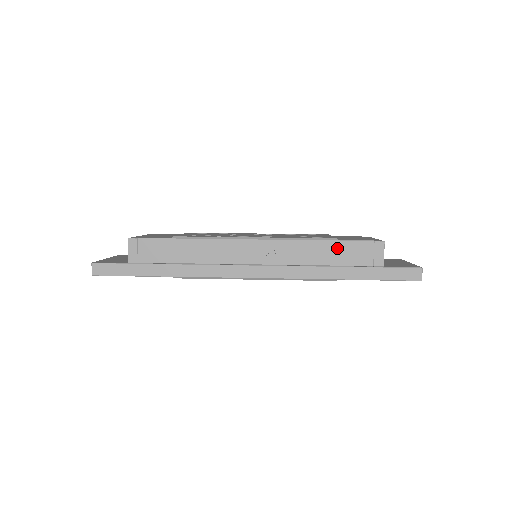
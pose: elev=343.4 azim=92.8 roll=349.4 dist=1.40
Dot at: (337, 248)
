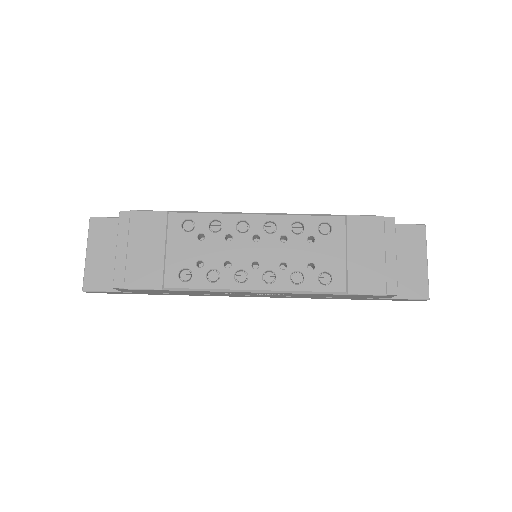
Dot at: (344, 296)
